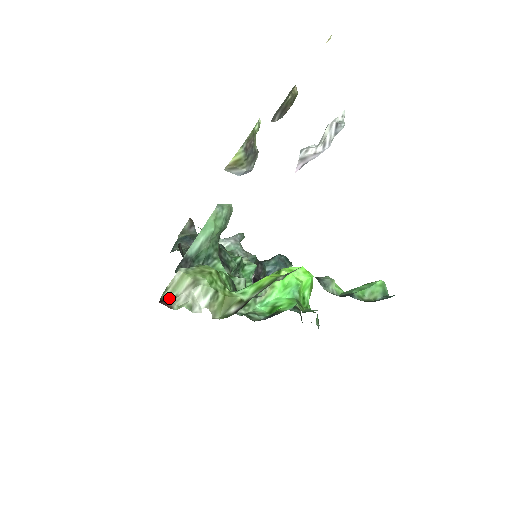
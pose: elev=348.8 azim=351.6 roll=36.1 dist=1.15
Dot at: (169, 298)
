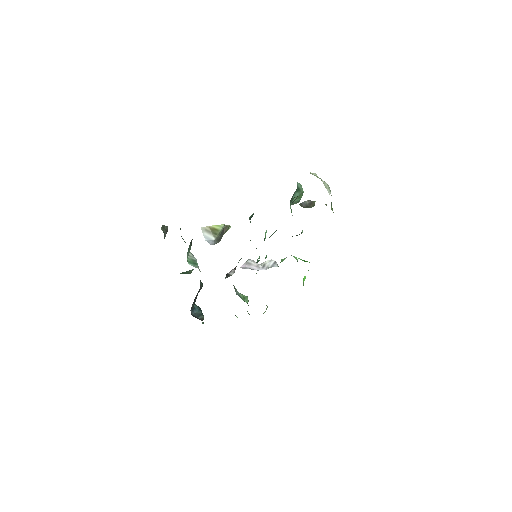
Dot at: occluded
